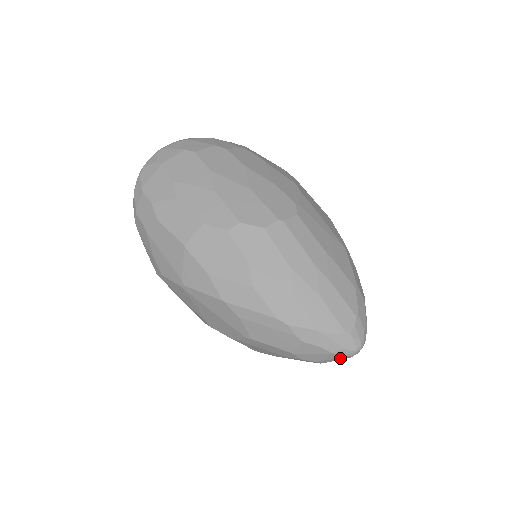
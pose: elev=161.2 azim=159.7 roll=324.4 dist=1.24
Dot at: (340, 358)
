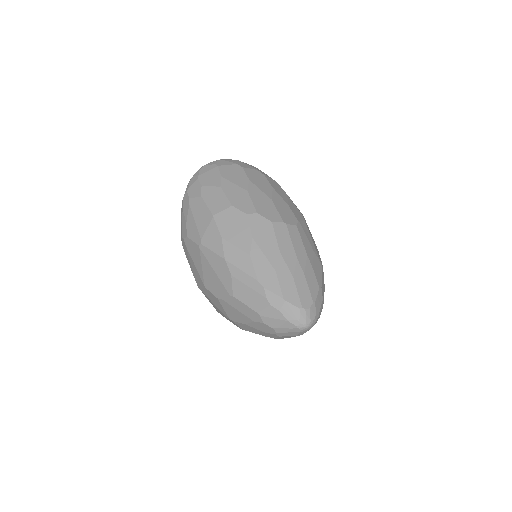
Dot at: (292, 329)
